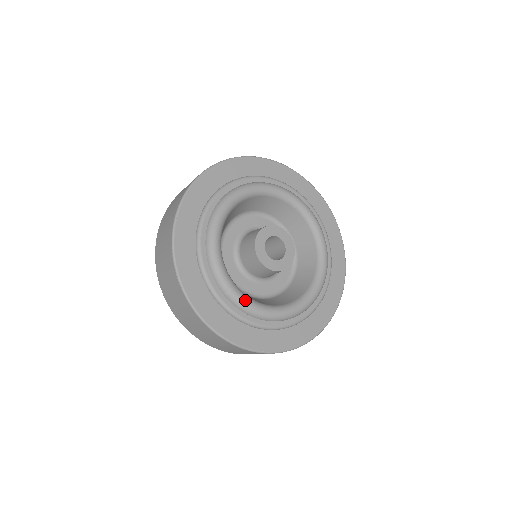
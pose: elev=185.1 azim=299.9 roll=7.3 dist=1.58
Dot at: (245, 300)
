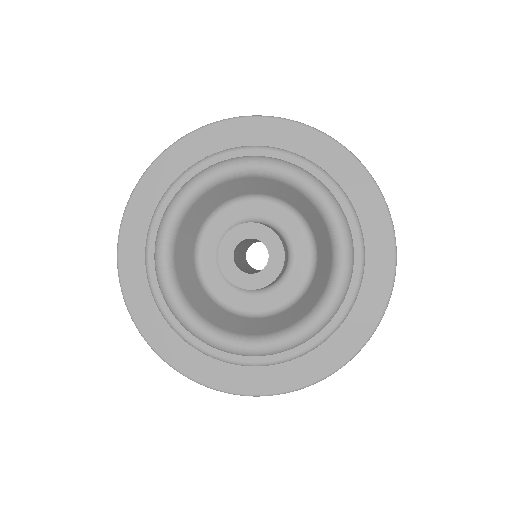
Dot at: (193, 323)
